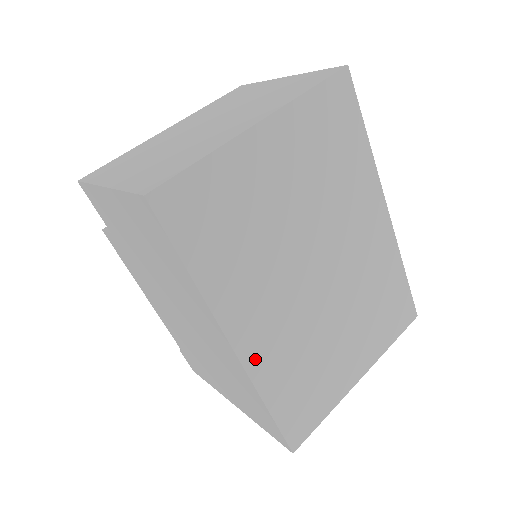
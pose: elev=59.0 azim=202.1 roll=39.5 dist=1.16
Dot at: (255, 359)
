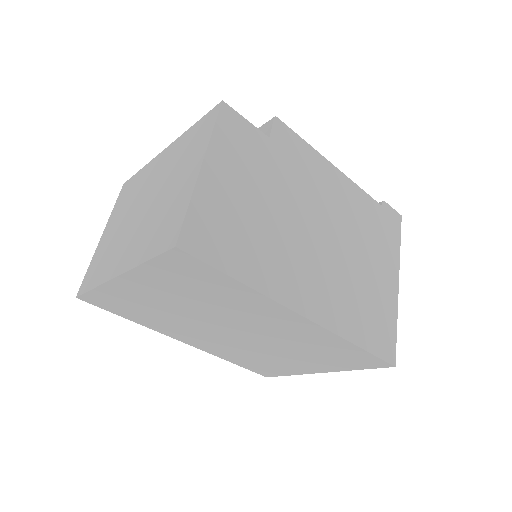
Dot at: (205, 348)
